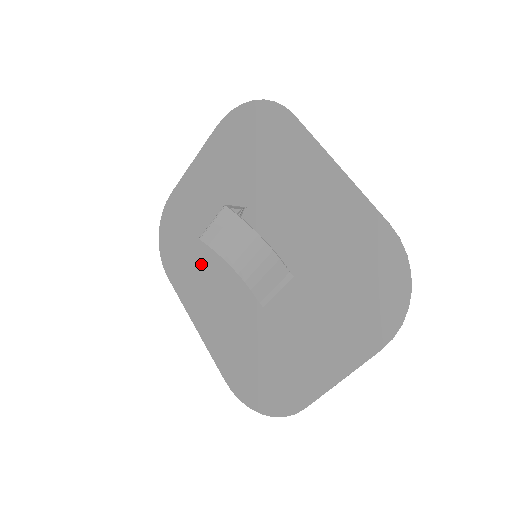
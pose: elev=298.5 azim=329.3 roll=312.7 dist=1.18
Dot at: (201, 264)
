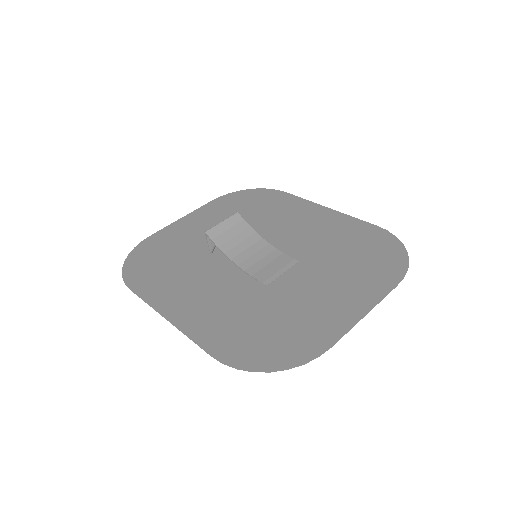
Dot at: (184, 272)
